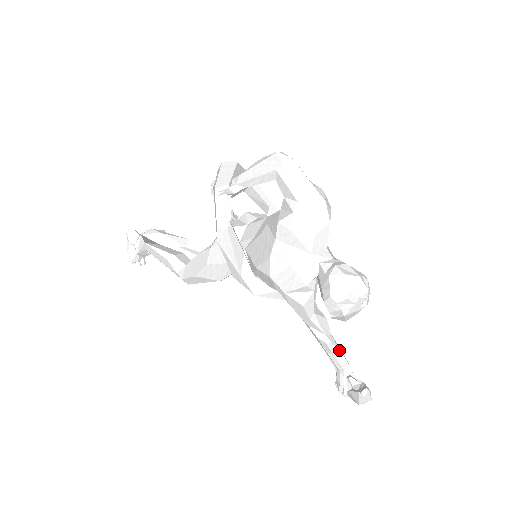
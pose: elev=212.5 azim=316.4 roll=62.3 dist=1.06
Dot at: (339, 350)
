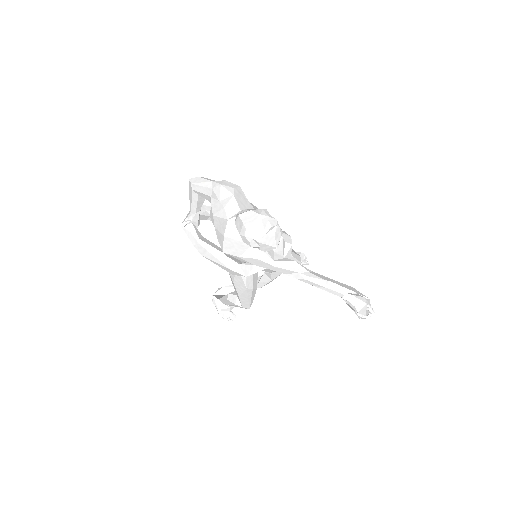
Dot at: (323, 280)
